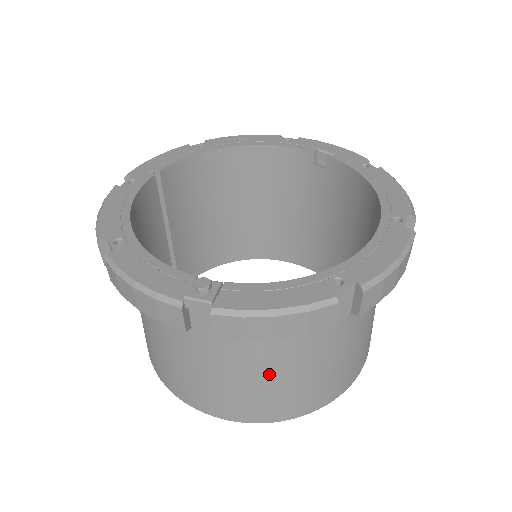
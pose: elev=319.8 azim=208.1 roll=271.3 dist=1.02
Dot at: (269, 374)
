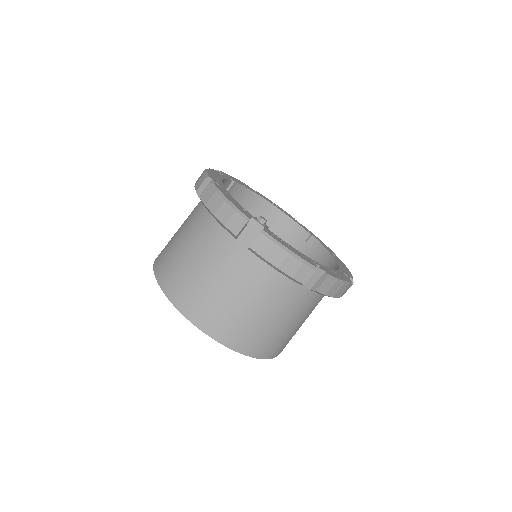
Dot at: (245, 300)
